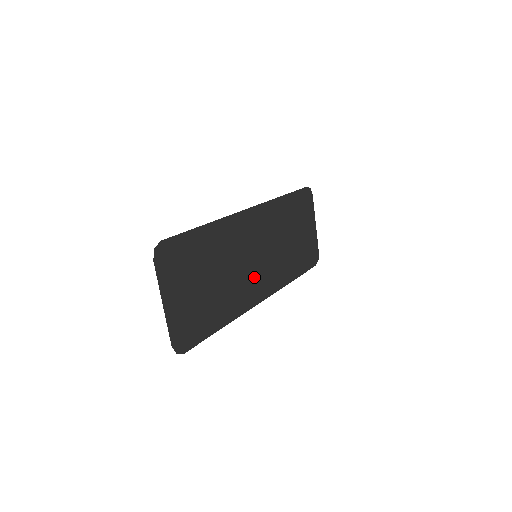
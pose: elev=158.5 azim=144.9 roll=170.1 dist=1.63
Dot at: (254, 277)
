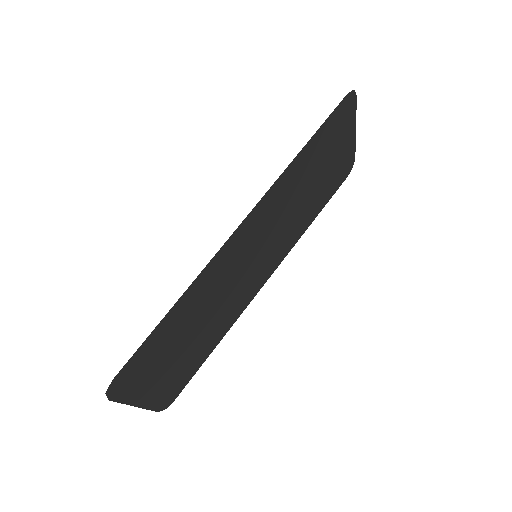
Dot at: (254, 274)
